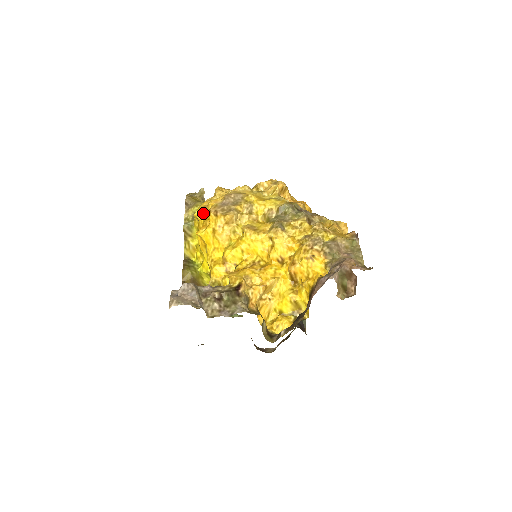
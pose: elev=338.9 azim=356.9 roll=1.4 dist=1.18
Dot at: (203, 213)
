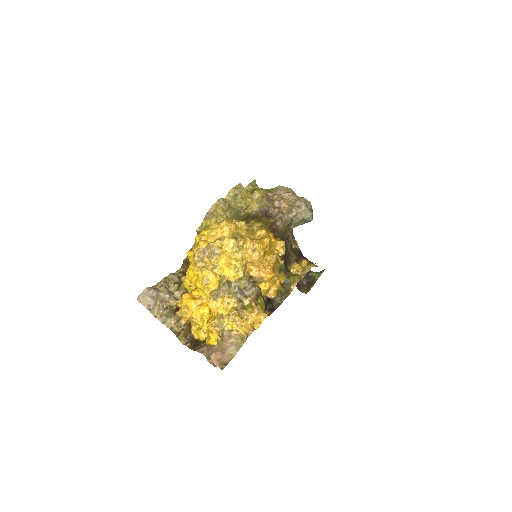
Dot at: (197, 242)
